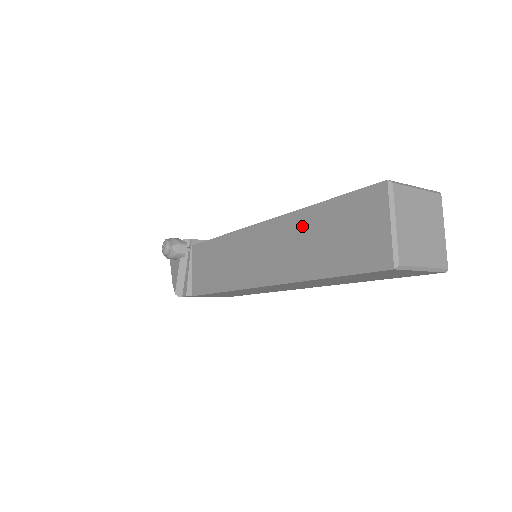
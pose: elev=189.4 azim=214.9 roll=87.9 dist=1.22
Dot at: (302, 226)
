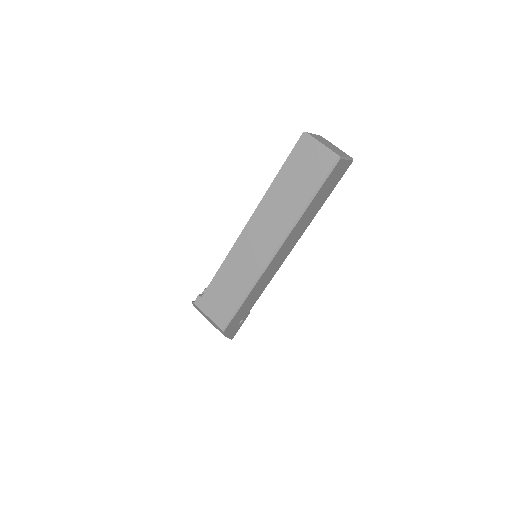
Dot at: occluded
